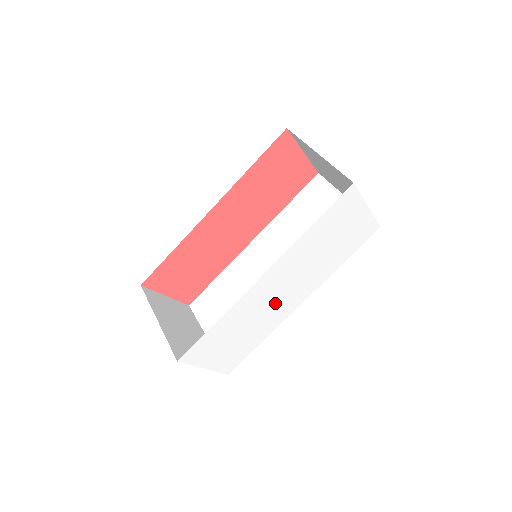
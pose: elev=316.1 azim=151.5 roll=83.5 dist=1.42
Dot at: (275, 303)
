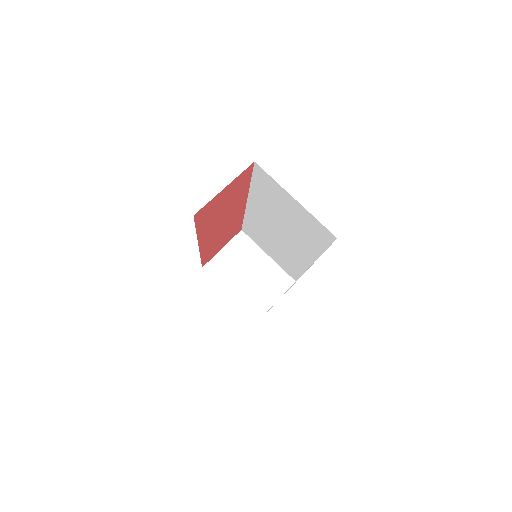
Dot at: occluded
